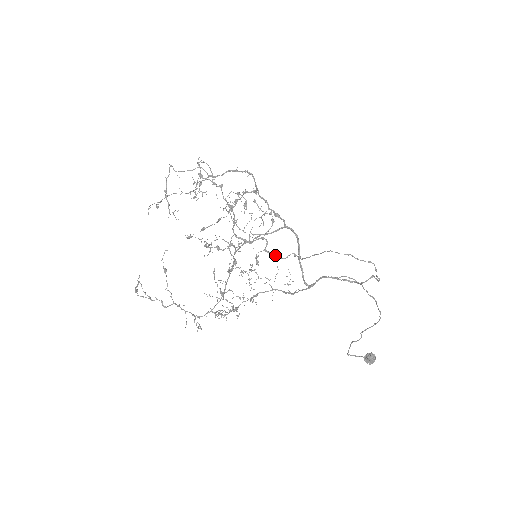
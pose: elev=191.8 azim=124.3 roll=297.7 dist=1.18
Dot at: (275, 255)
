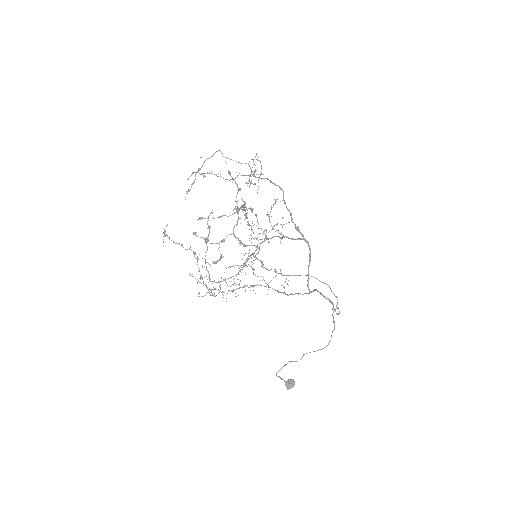
Dot at: (263, 264)
